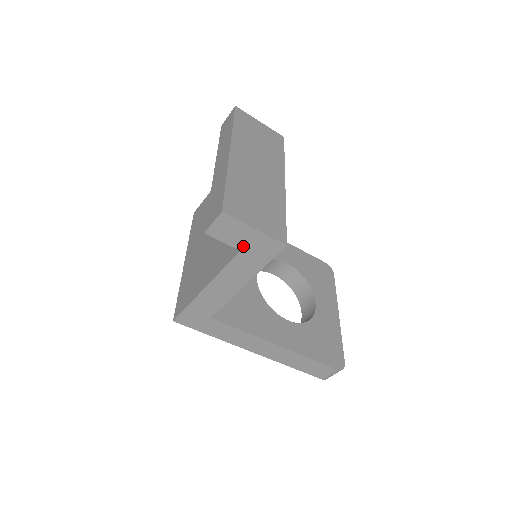
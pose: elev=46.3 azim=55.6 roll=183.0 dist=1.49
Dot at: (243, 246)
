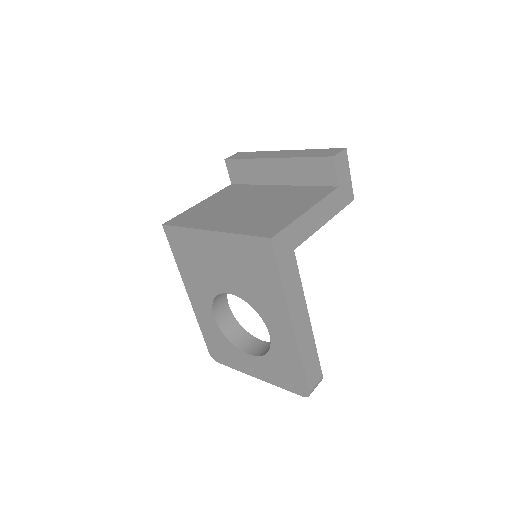
Dot at: (341, 184)
